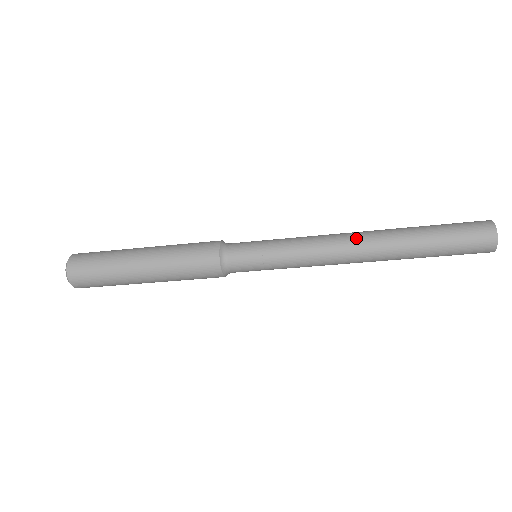
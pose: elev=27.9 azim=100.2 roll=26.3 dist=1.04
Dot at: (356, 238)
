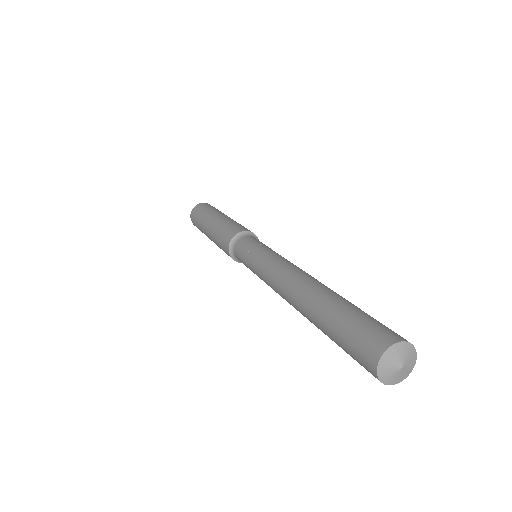
Dot at: (290, 280)
